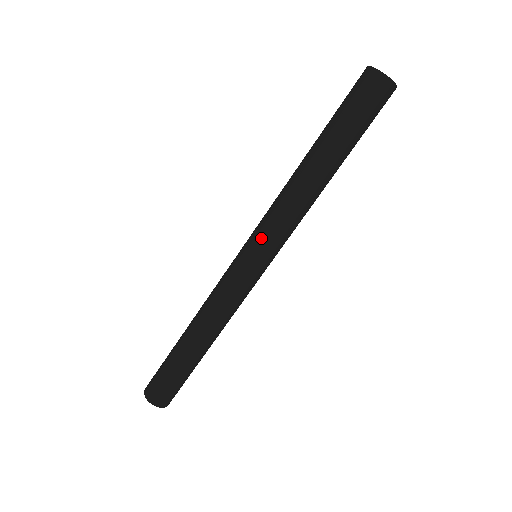
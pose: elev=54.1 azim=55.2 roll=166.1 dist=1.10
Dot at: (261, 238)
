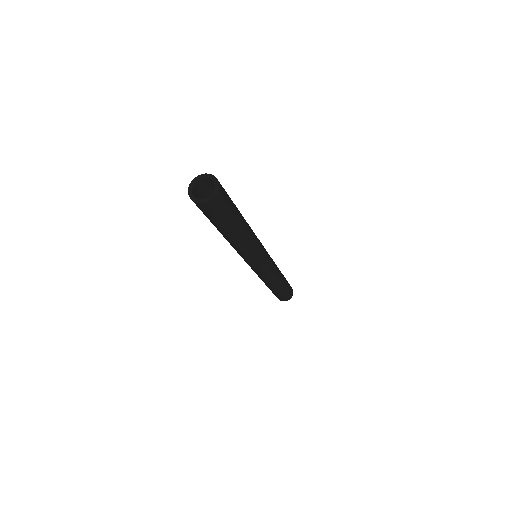
Dot at: (246, 261)
